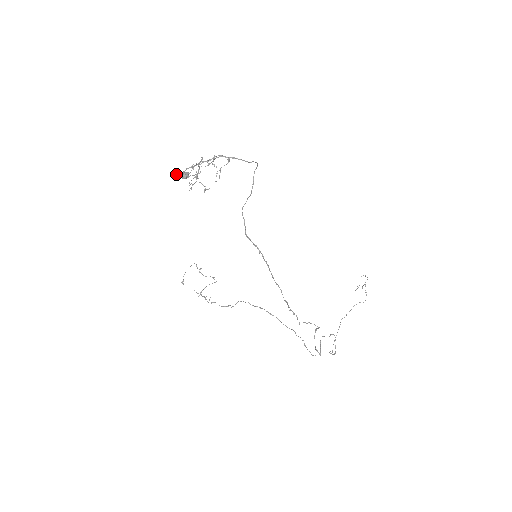
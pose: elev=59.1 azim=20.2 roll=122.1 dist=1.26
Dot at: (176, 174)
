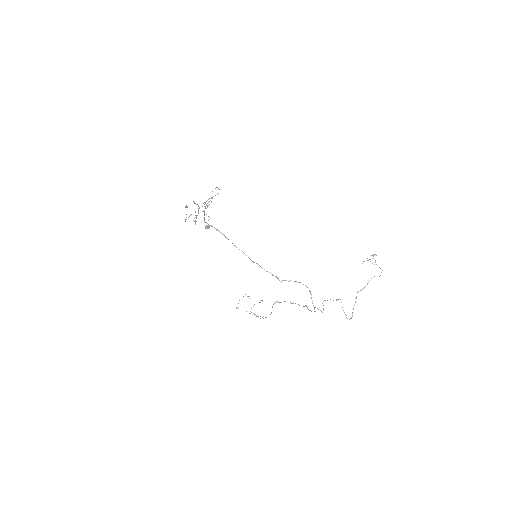
Dot at: (186, 219)
